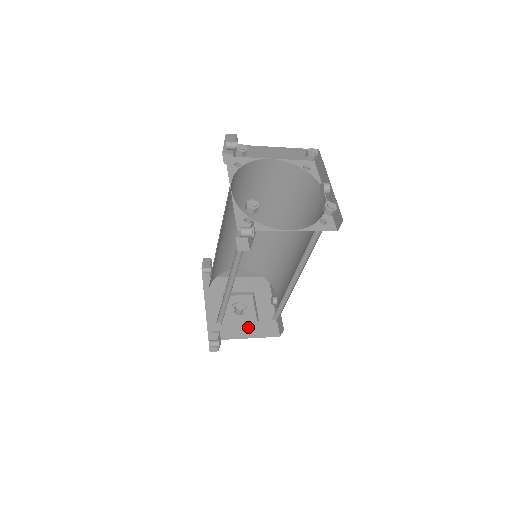
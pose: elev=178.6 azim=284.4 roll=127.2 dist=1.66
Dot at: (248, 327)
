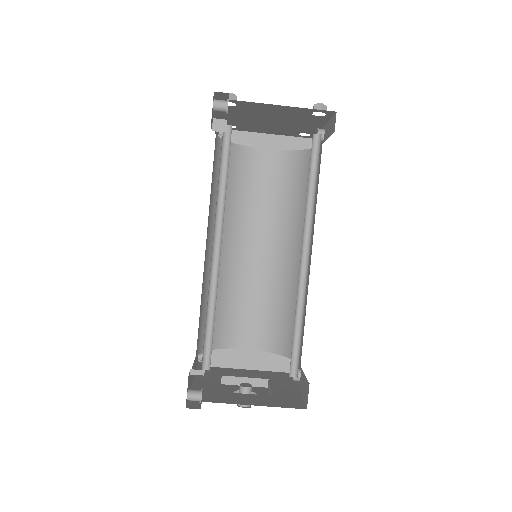
Dot at: (255, 398)
